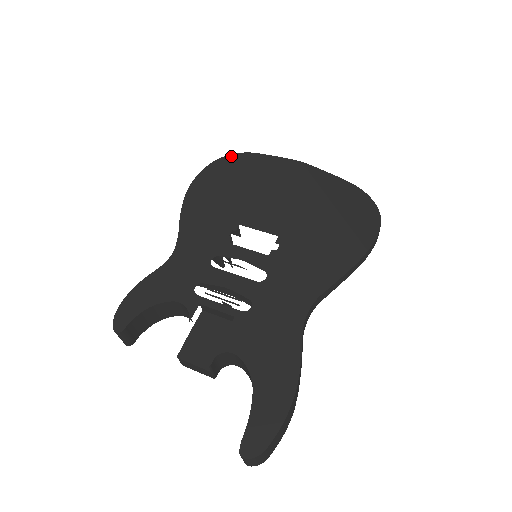
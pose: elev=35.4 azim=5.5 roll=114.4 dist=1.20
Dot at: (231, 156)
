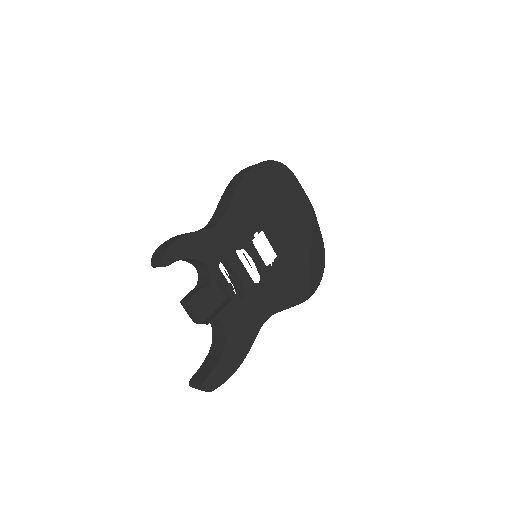
Dot at: (282, 165)
